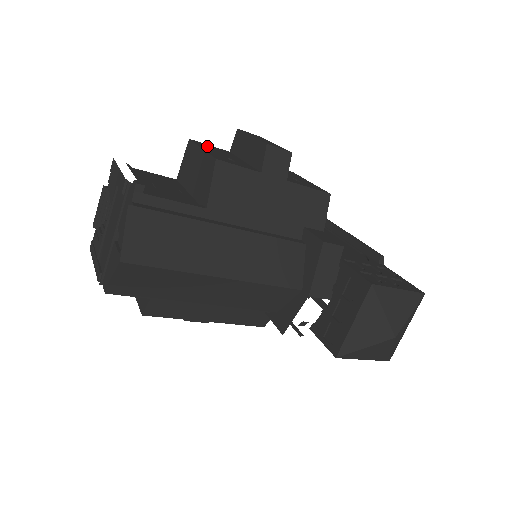
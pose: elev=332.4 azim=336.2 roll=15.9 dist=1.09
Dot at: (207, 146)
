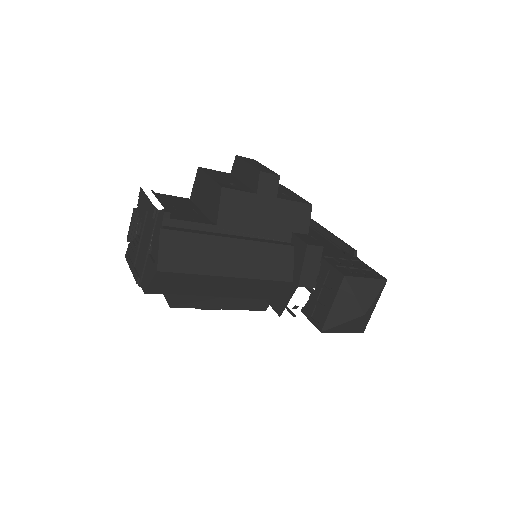
Dot at: (213, 172)
